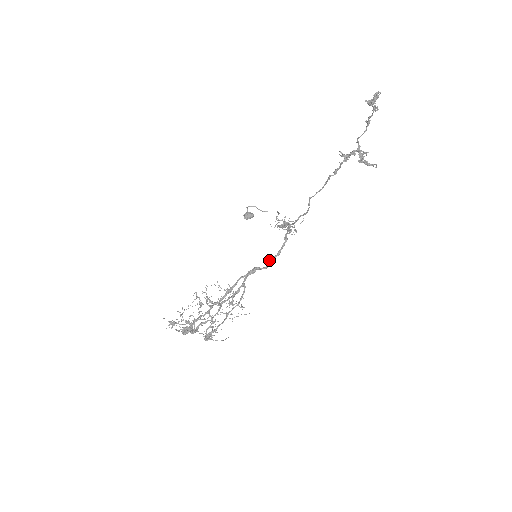
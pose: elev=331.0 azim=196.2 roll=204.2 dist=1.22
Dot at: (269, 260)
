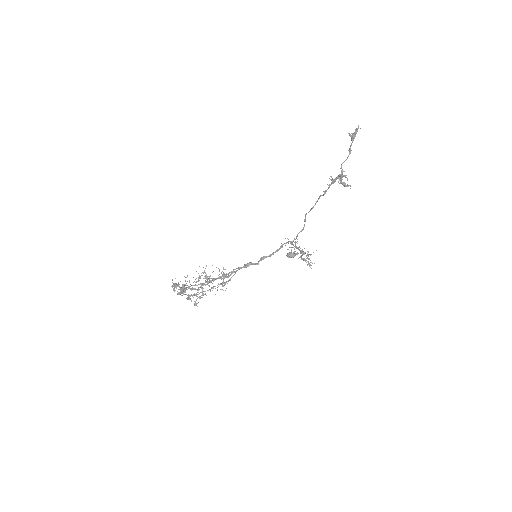
Dot at: (261, 258)
